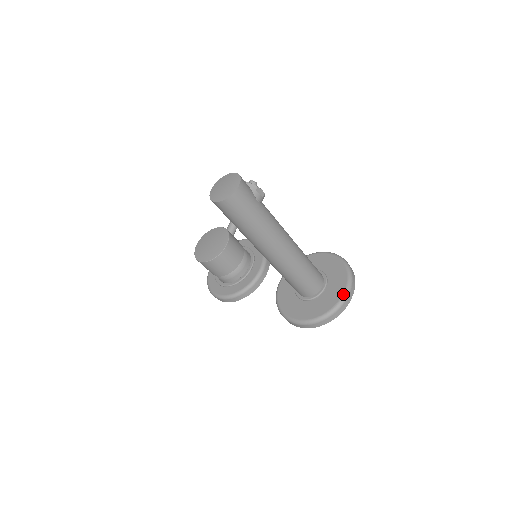
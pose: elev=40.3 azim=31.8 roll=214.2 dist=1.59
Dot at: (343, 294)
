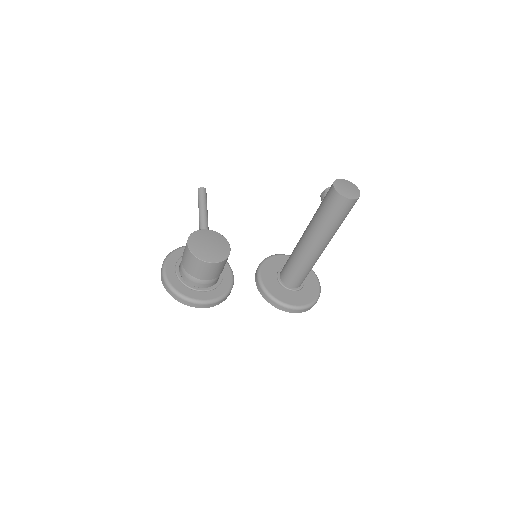
Dot at: (319, 282)
